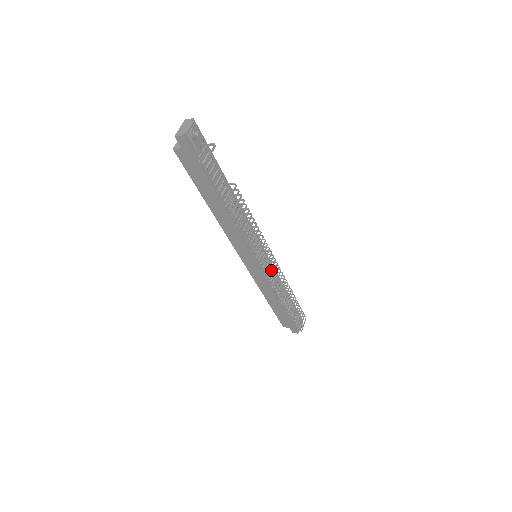
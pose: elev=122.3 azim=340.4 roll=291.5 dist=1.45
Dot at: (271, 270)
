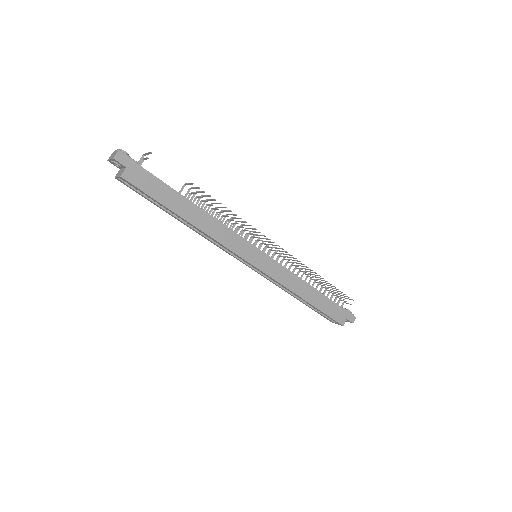
Dot at: (276, 245)
